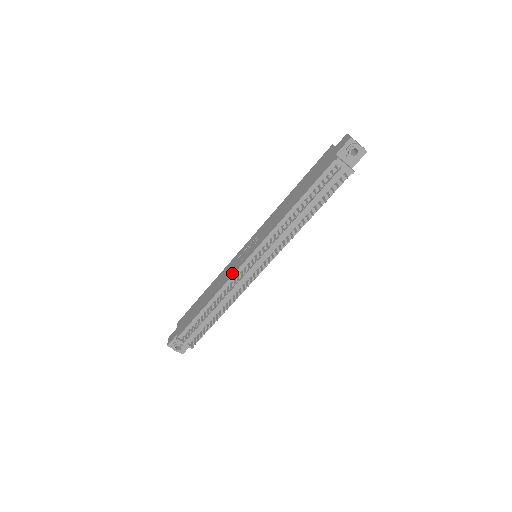
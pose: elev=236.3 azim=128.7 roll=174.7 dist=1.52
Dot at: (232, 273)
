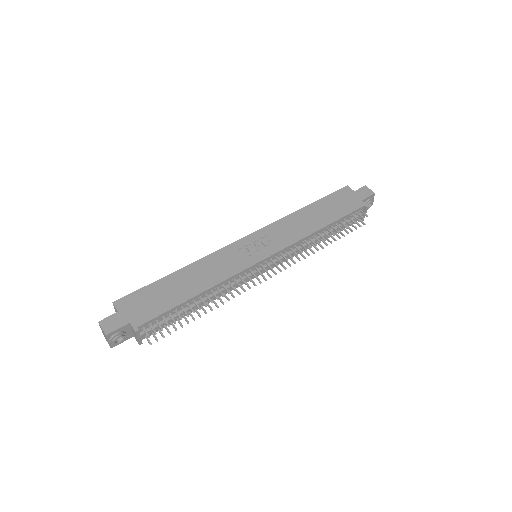
Dot at: (240, 268)
